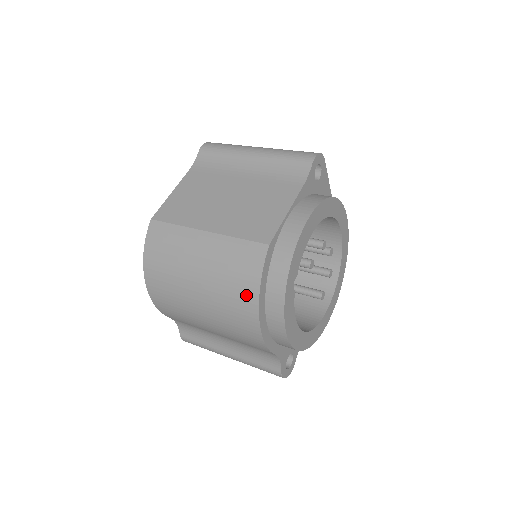
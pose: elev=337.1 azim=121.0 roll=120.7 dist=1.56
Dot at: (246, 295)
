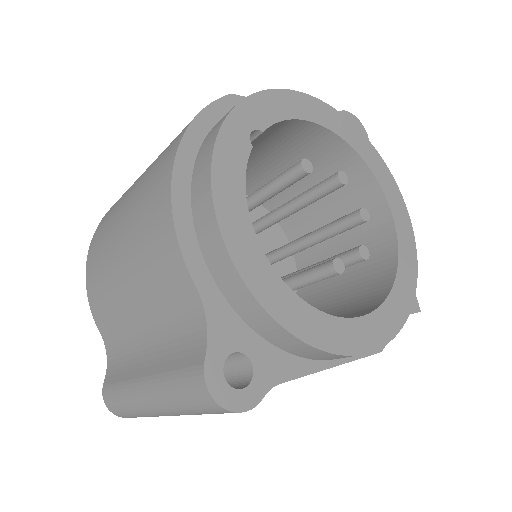
Dot at: (174, 143)
